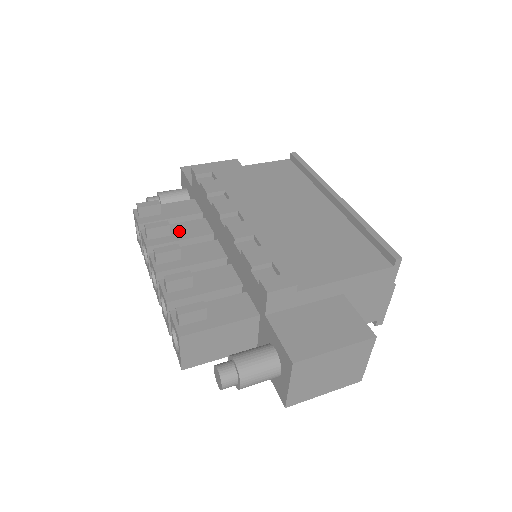
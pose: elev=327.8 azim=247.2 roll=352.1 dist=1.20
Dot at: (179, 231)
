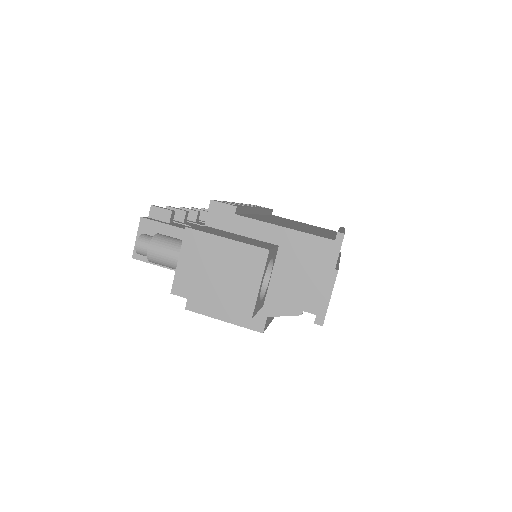
Dot at: occluded
